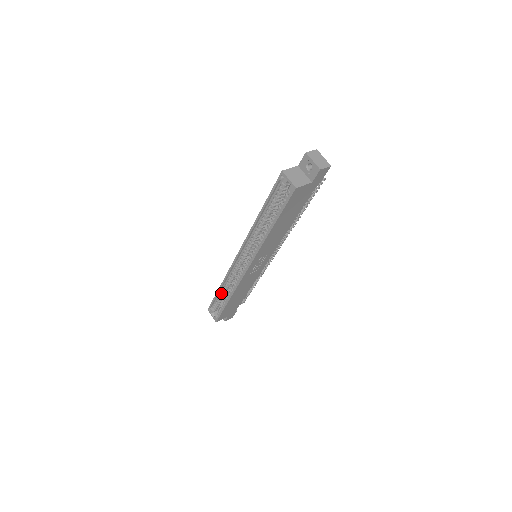
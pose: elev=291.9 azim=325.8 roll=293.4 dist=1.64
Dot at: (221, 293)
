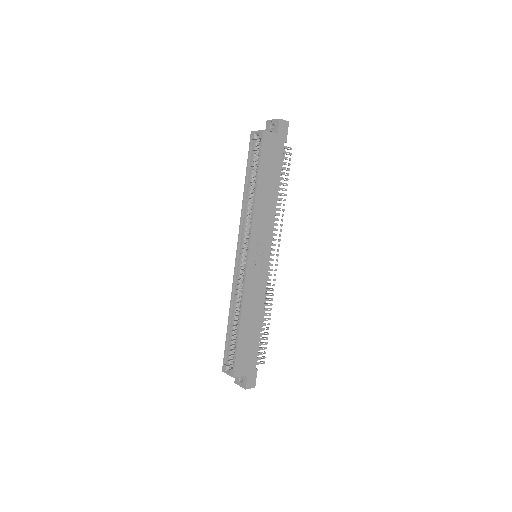
Dot at: (232, 330)
